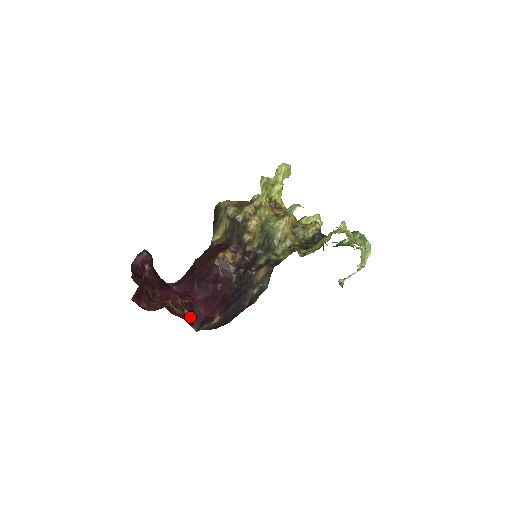
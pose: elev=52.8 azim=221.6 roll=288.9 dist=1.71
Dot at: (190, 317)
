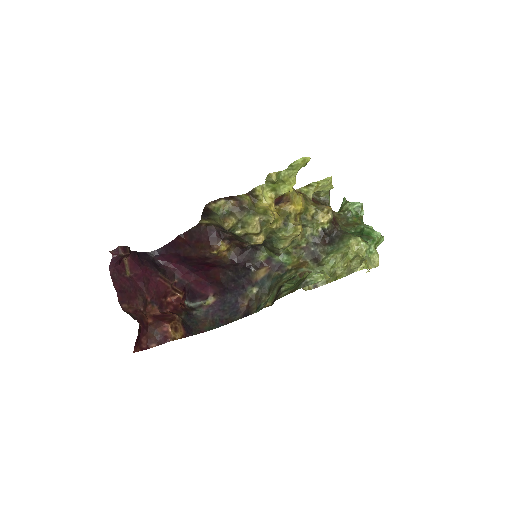
Dot at: (182, 297)
